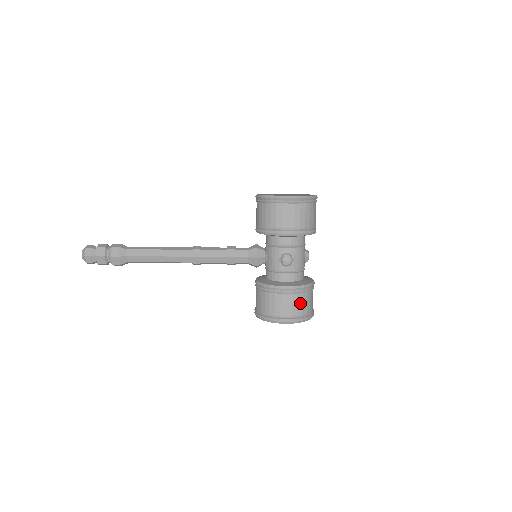
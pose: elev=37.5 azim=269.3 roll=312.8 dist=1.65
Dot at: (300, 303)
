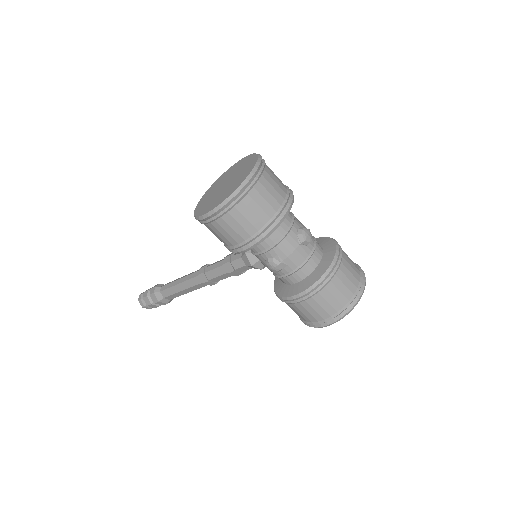
Dot at: (323, 303)
